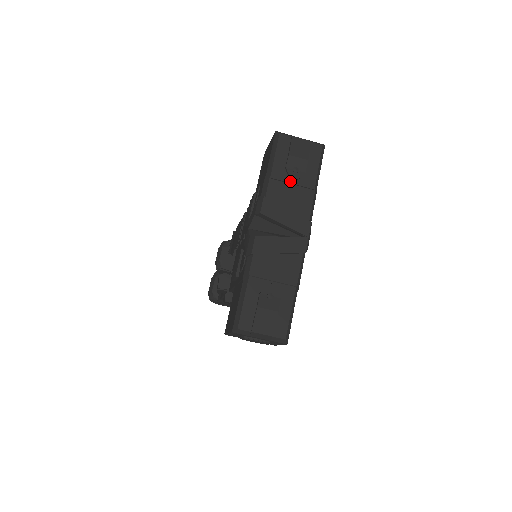
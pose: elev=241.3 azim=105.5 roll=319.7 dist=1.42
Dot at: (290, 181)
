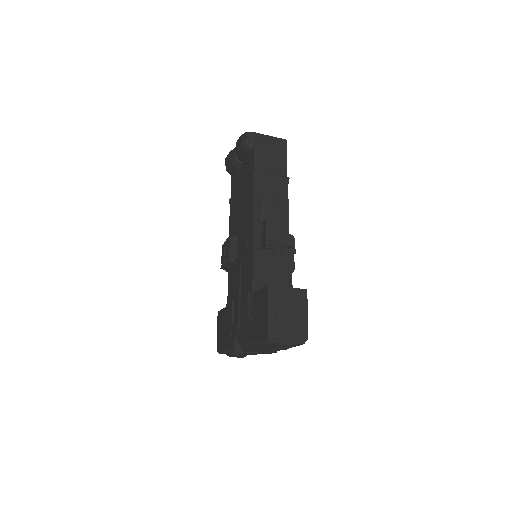
Dot at: occluded
